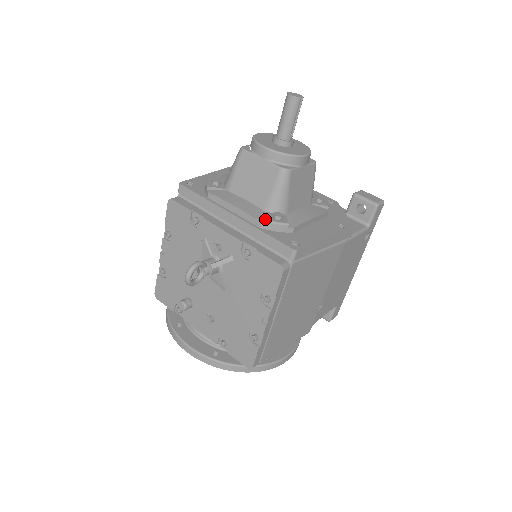
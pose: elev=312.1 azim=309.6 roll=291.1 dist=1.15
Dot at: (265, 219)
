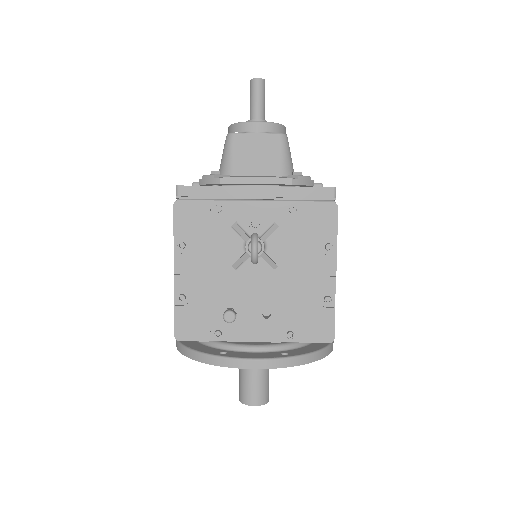
Dot at: (290, 178)
